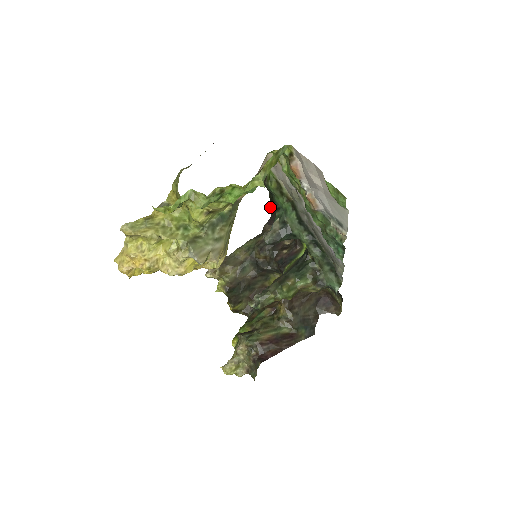
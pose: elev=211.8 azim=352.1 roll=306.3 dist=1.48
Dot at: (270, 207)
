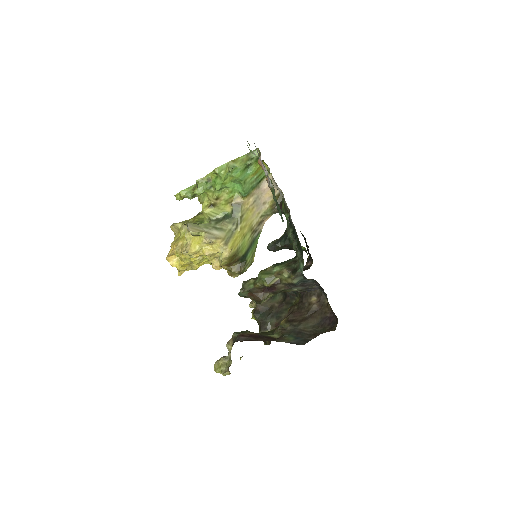
Dot at: (306, 246)
